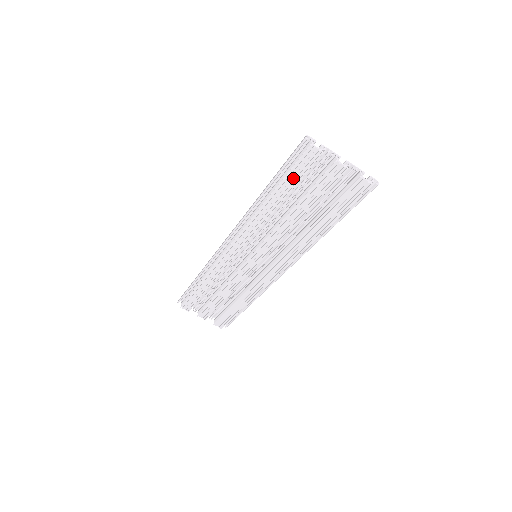
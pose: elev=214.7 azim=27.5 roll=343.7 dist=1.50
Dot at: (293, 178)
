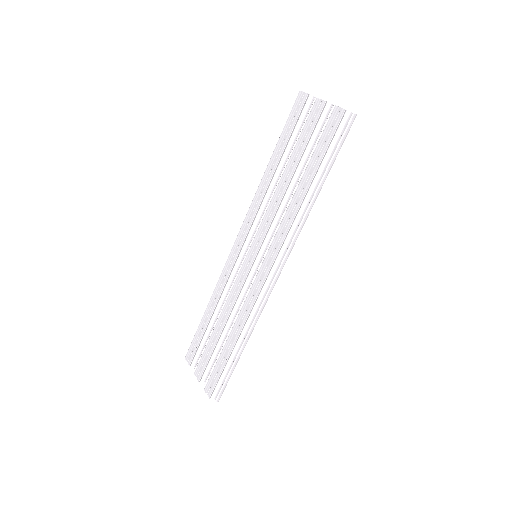
Dot at: (288, 133)
